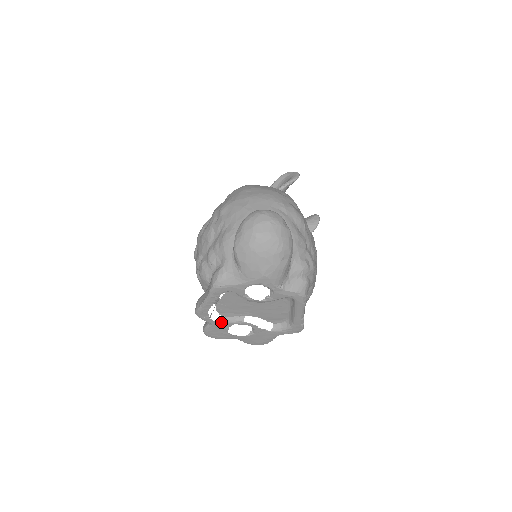
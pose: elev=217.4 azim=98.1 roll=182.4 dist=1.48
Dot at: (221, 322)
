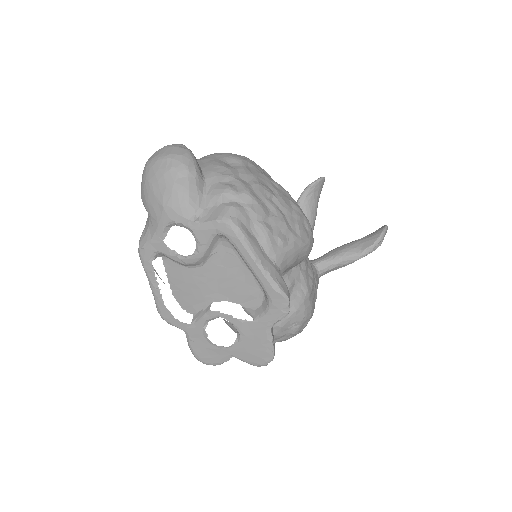
Dot at: (192, 323)
